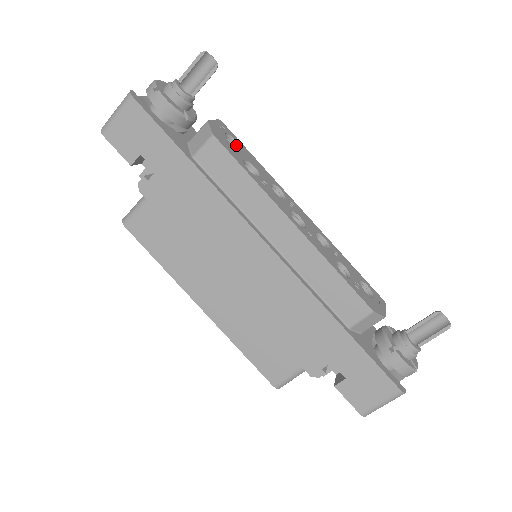
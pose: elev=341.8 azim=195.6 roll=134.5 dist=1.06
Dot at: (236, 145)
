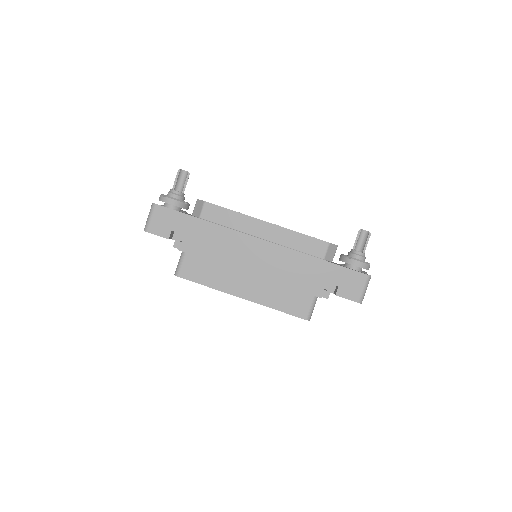
Dot at: occluded
